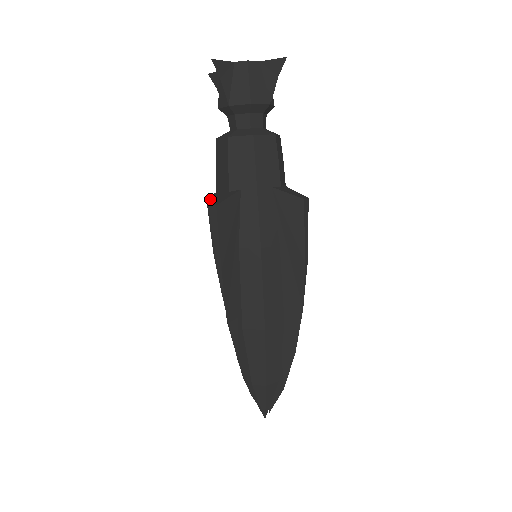
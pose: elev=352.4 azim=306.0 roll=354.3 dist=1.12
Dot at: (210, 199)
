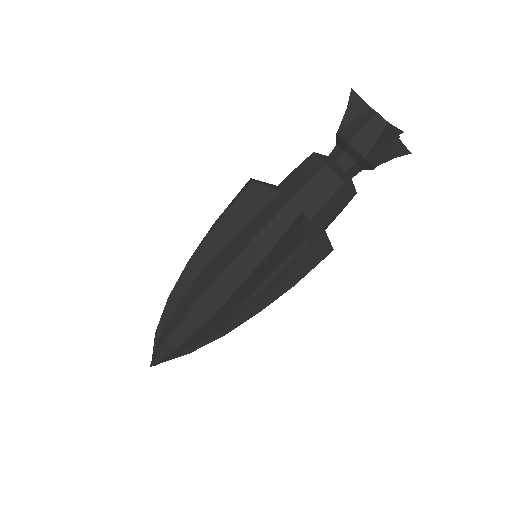
Dot at: occluded
